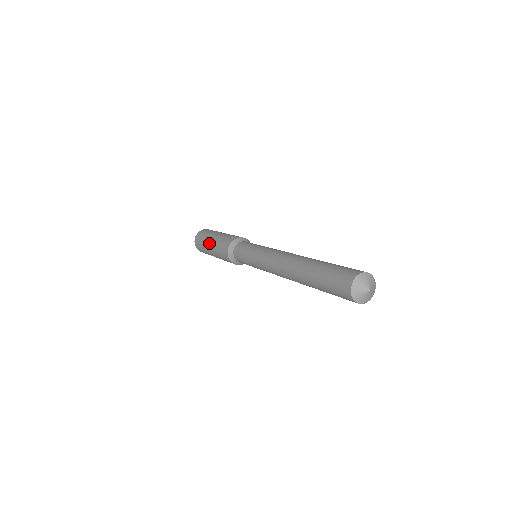
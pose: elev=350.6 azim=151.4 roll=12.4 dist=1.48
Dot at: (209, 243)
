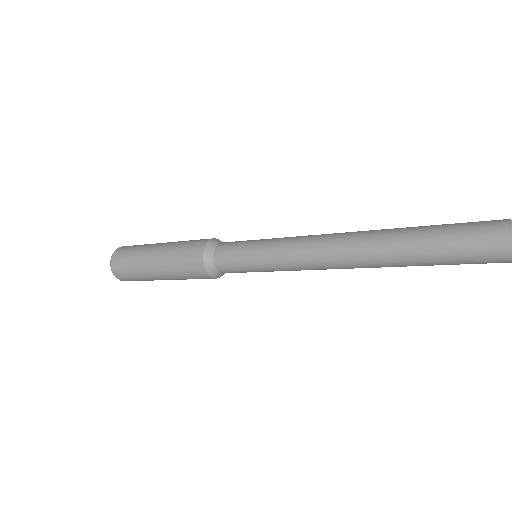
Dot at: (152, 264)
